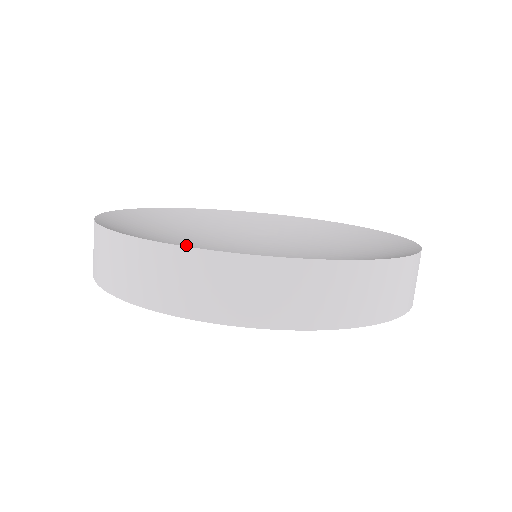
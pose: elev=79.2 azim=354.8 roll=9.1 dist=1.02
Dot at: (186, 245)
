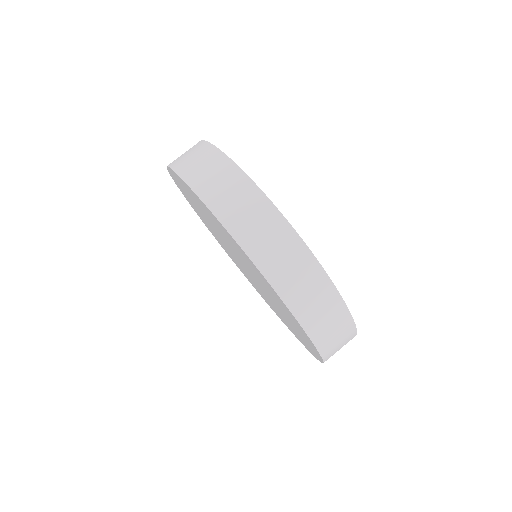
Dot at: occluded
